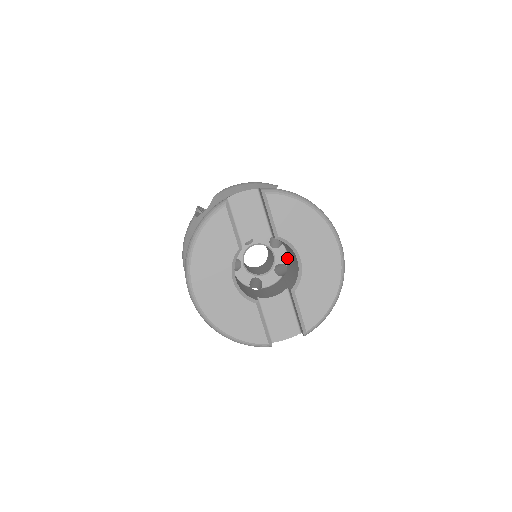
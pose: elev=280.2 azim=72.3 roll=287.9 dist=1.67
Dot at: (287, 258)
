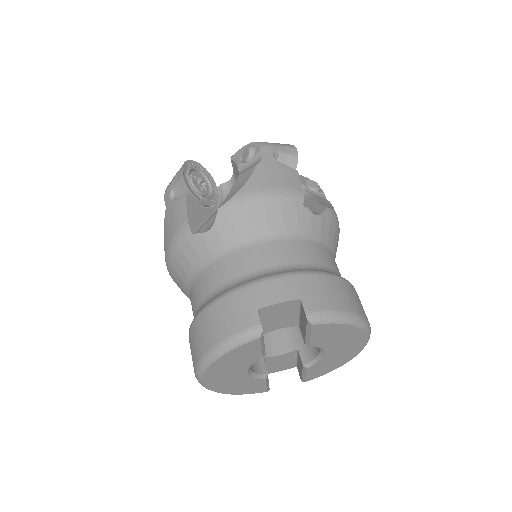
Dot at: occluded
